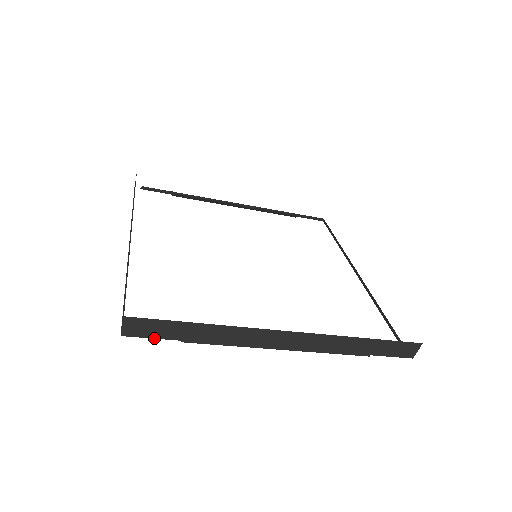
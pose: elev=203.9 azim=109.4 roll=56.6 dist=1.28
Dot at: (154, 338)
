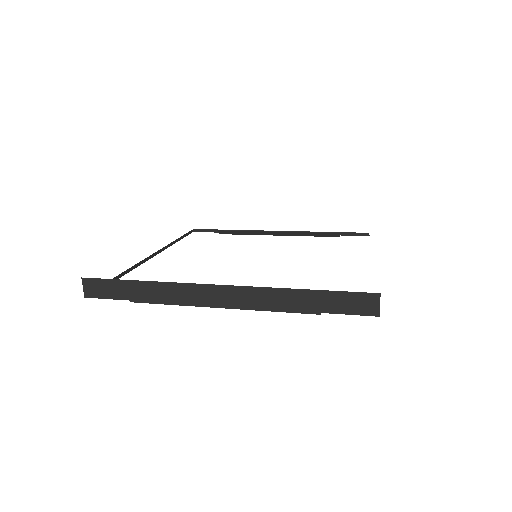
Dot at: occluded
